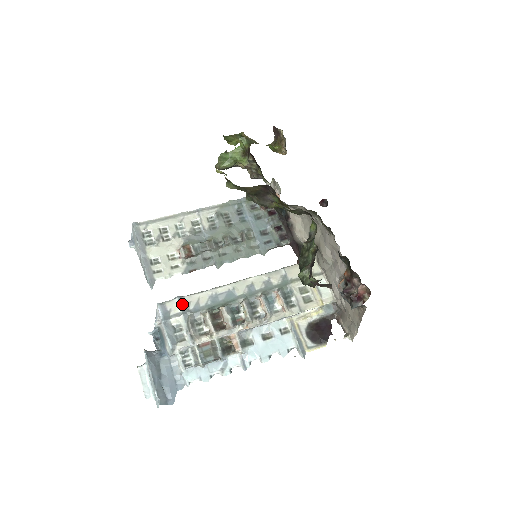
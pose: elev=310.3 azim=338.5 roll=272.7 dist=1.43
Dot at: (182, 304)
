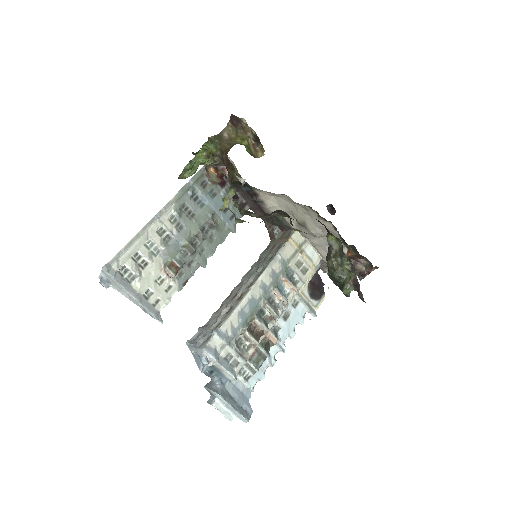
Dot at: (222, 336)
